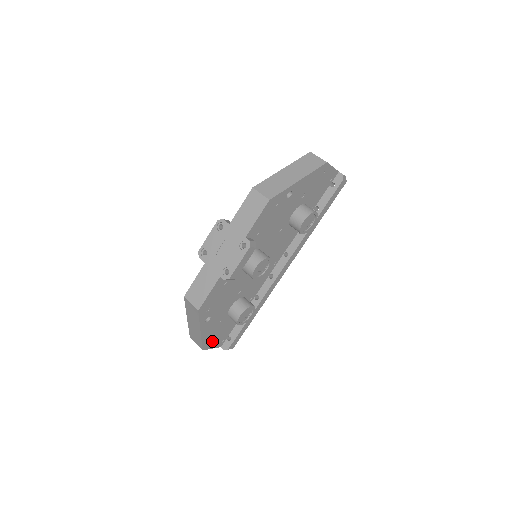
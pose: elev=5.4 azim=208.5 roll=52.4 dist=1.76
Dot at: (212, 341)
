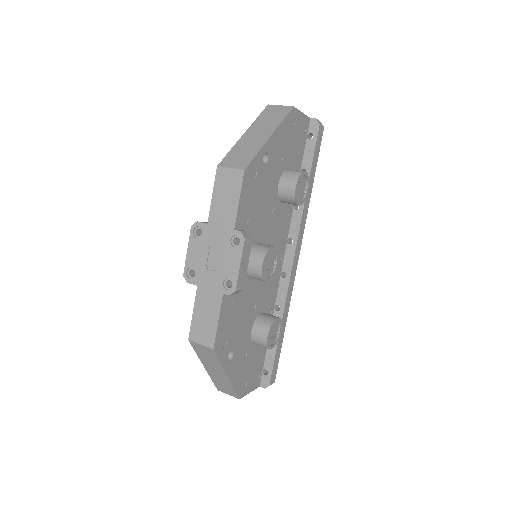
Dot at: (246, 383)
